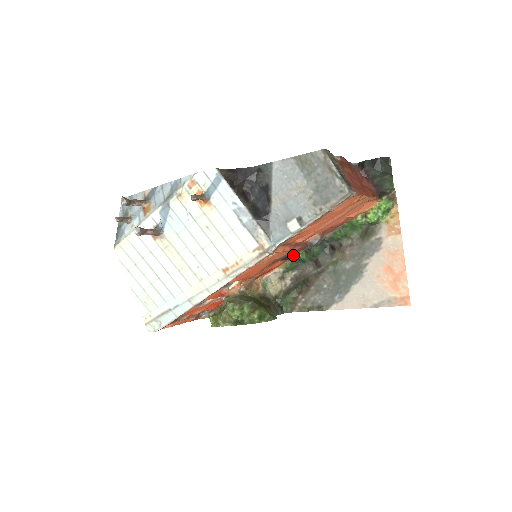
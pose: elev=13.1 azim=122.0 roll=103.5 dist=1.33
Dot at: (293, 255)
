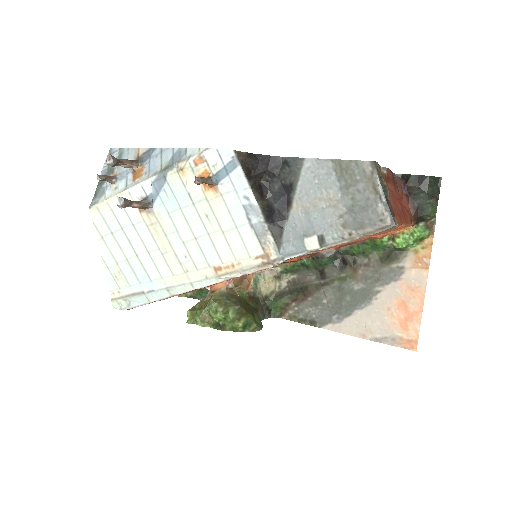
Dot at: occluded
